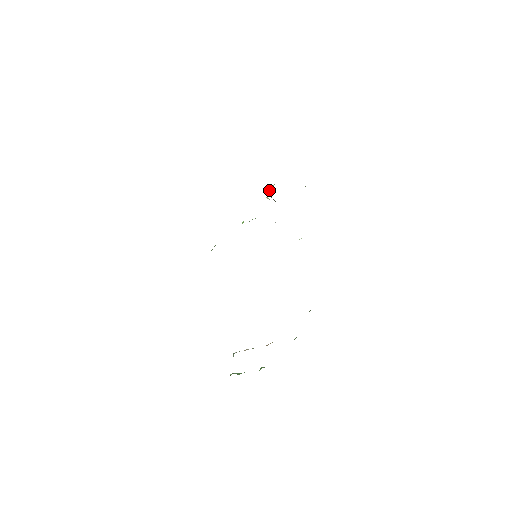
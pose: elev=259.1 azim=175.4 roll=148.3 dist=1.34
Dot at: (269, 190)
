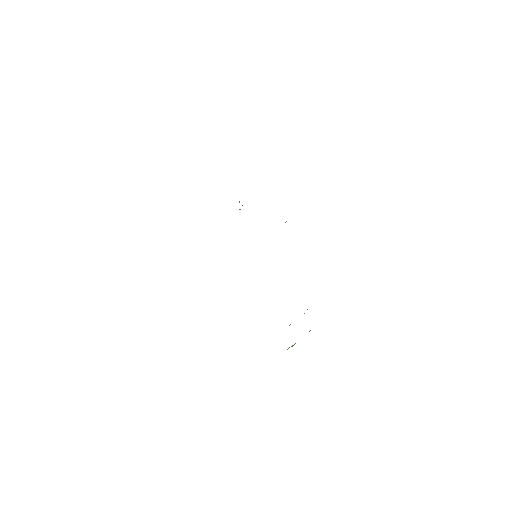
Dot at: occluded
